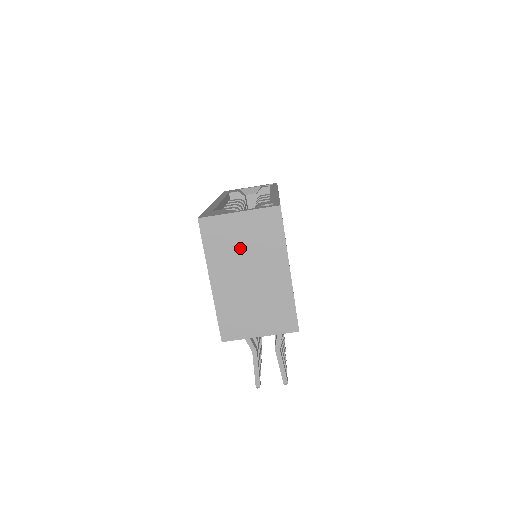
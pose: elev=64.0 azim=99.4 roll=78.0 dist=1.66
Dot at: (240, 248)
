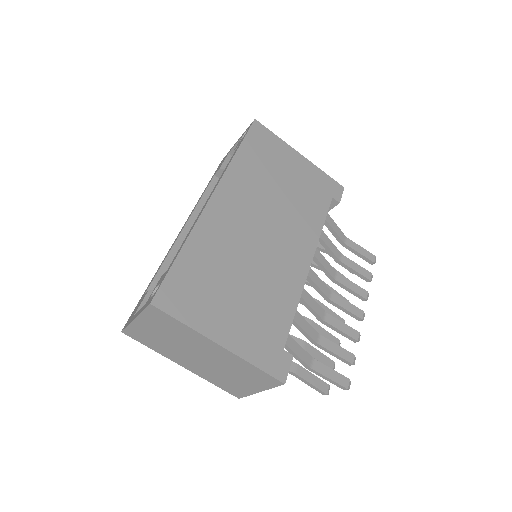
Dot at: (168, 341)
